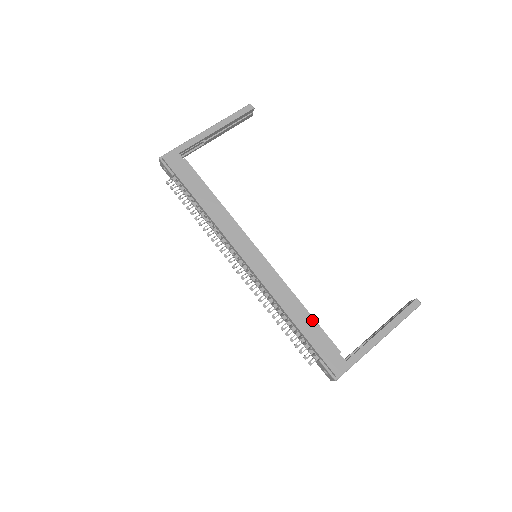
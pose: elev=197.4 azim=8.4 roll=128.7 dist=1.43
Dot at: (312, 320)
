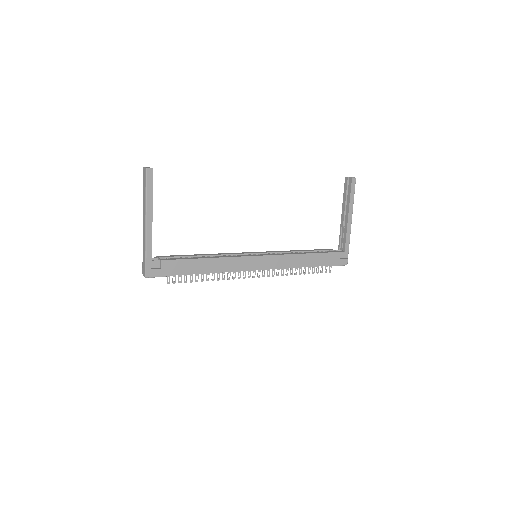
Dot at: (316, 255)
